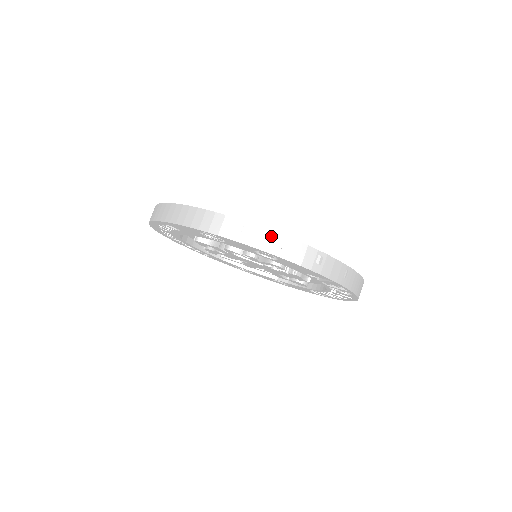
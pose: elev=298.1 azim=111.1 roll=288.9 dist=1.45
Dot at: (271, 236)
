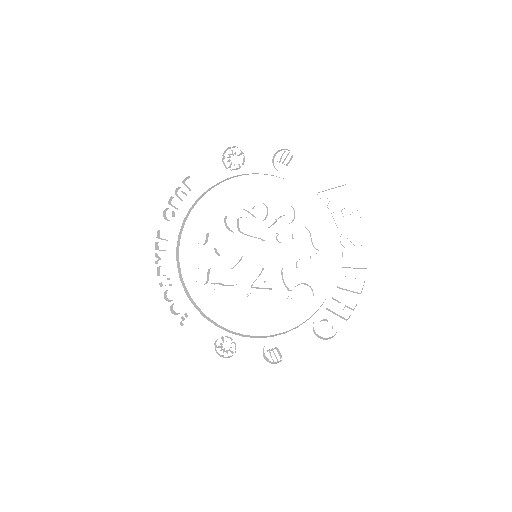
Dot at: occluded
